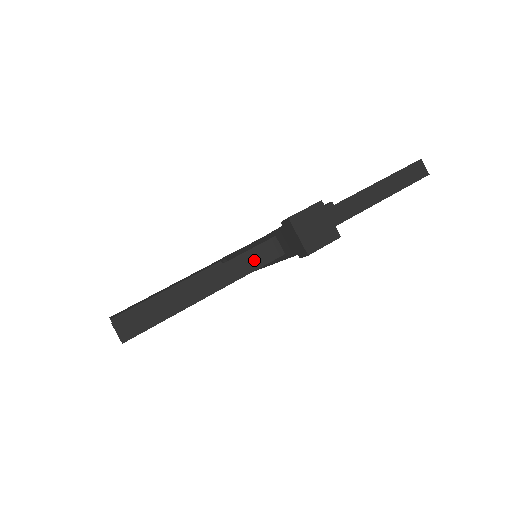
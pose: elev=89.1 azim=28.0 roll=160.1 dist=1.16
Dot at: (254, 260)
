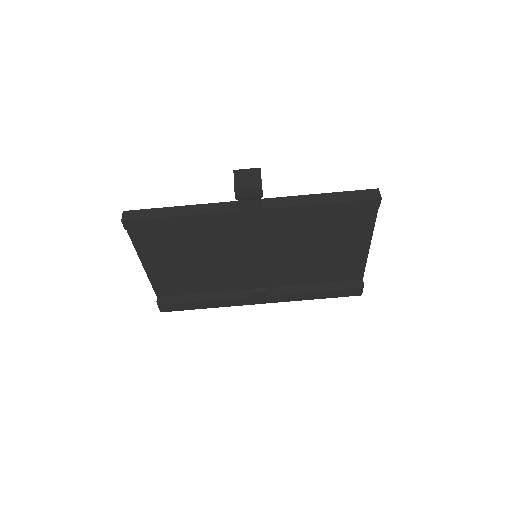
Dot at: (218, 208)
